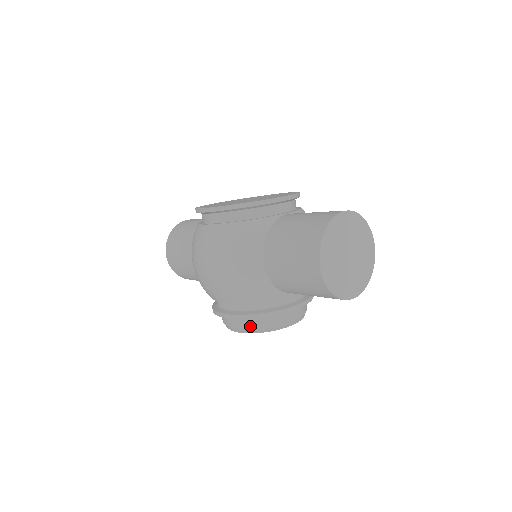
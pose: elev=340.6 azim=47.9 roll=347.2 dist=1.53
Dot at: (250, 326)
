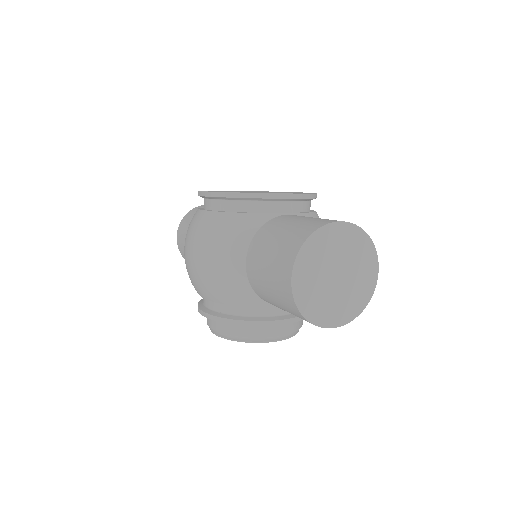
Dot at: (226, 331)
